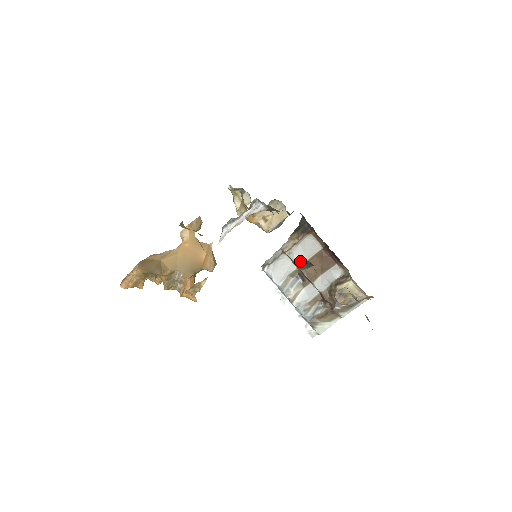
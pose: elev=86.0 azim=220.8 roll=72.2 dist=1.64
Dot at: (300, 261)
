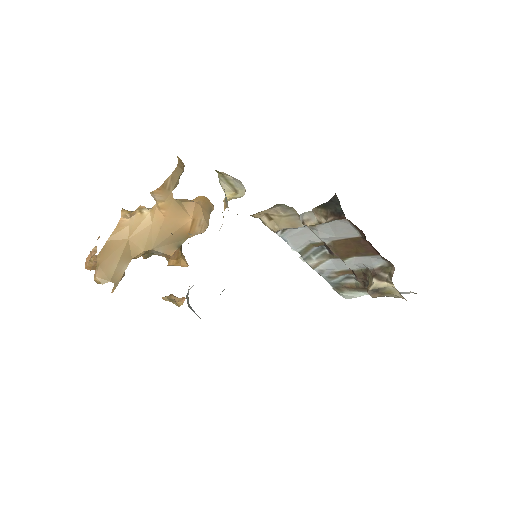
Dot at: (327, 239)
